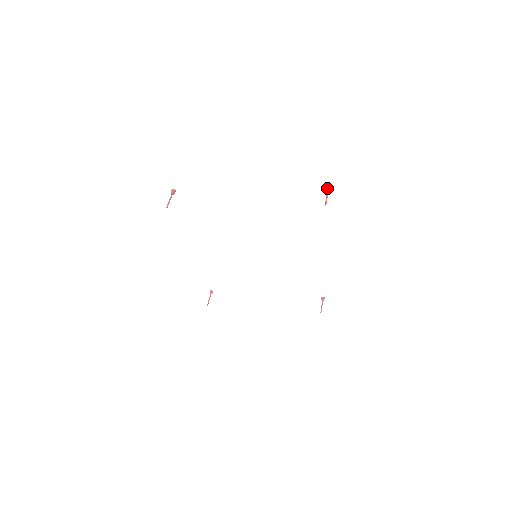
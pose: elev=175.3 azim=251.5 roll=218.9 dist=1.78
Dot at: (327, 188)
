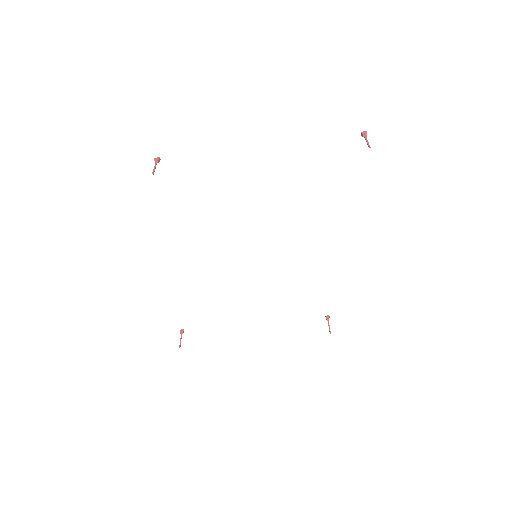
Dot at: (363, 133)
